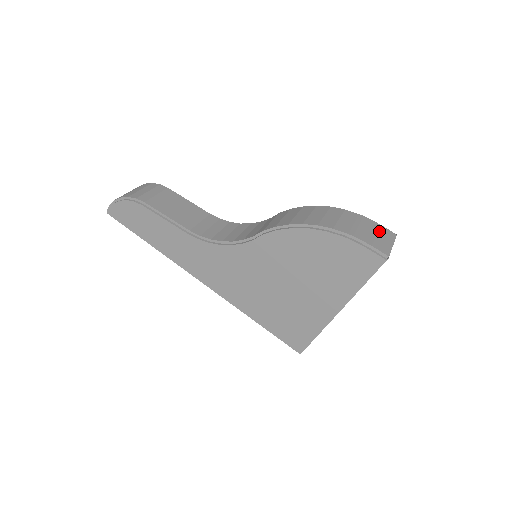
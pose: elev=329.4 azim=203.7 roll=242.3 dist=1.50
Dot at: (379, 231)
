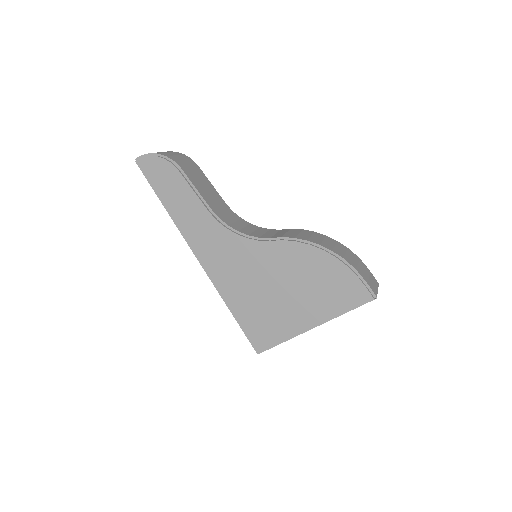
Dot at: (370, 275)
